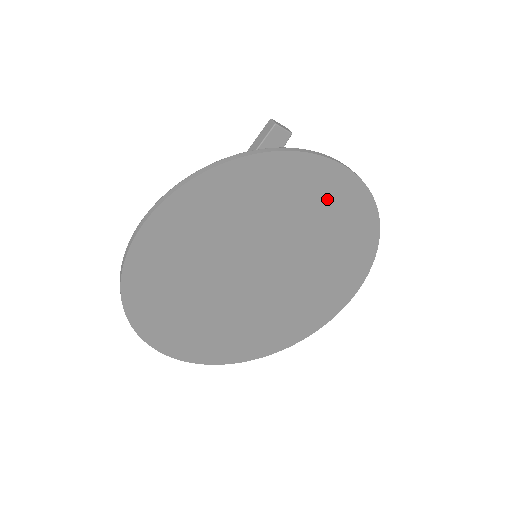
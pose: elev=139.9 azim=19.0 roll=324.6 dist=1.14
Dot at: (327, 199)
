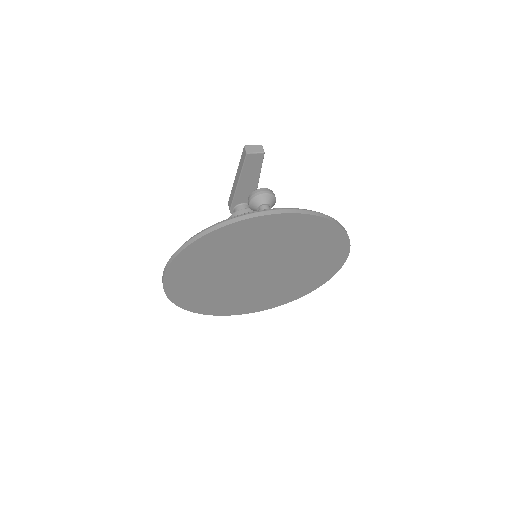
Dot at: (281, 230)
